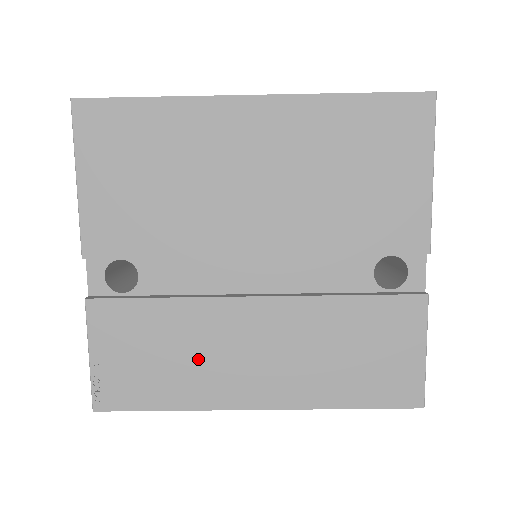
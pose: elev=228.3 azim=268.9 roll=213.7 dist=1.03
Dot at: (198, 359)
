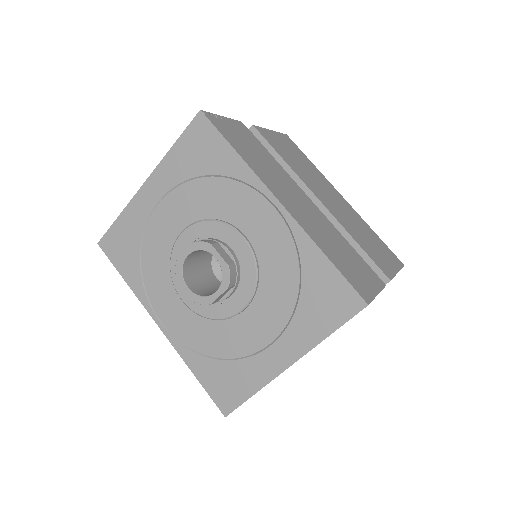
Dot at: (268, 170)
